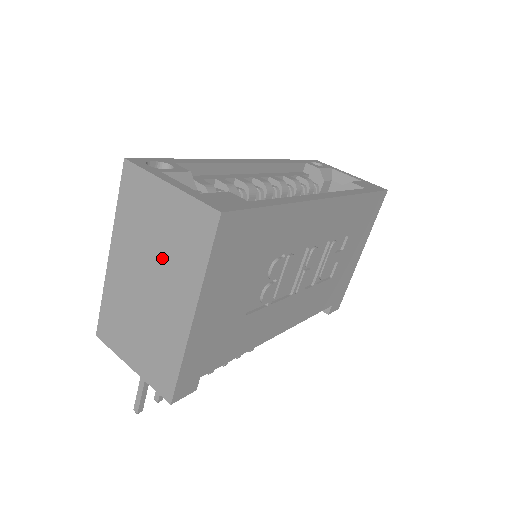
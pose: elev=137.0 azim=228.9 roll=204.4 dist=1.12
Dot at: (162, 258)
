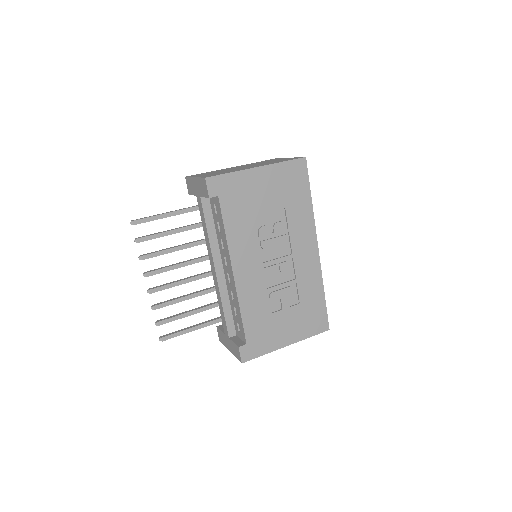
Dot at: occluded
